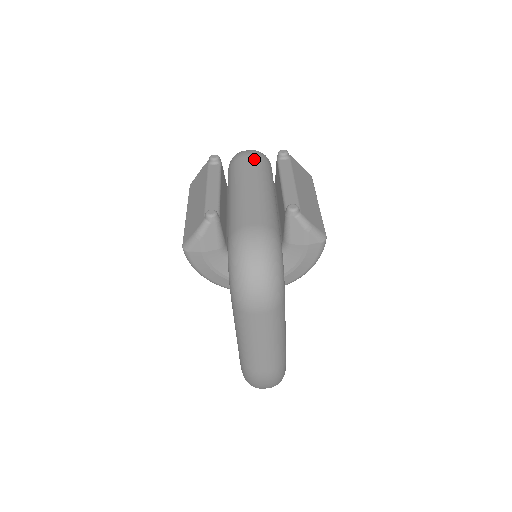
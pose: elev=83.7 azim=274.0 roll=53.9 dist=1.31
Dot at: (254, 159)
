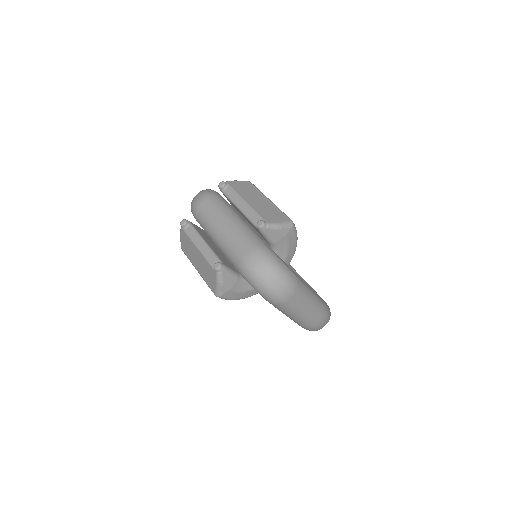
Dot at: (207, 202)
